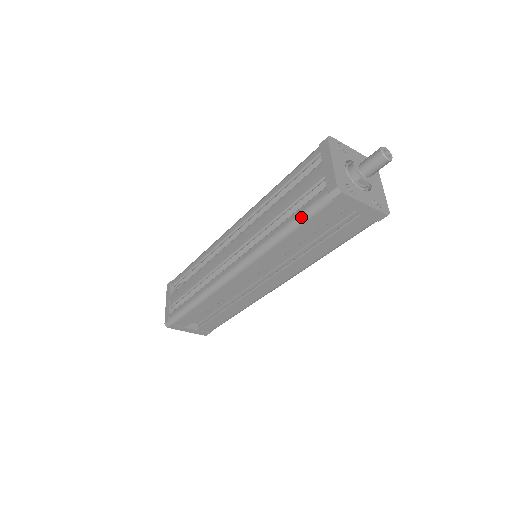
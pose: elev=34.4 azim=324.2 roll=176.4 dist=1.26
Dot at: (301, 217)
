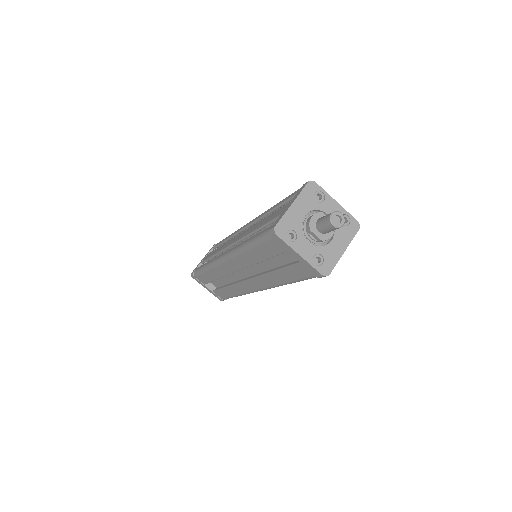
Dot at: (256, 239)
